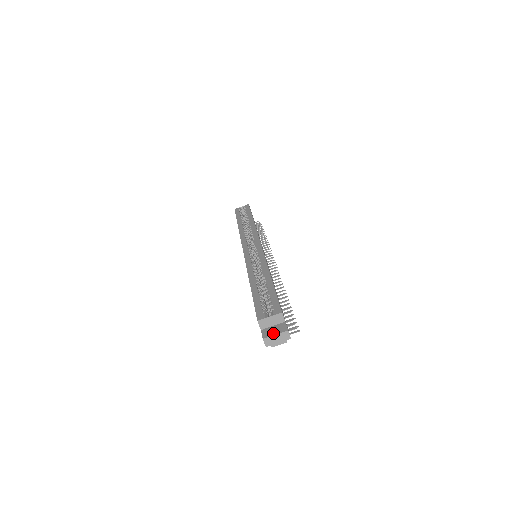
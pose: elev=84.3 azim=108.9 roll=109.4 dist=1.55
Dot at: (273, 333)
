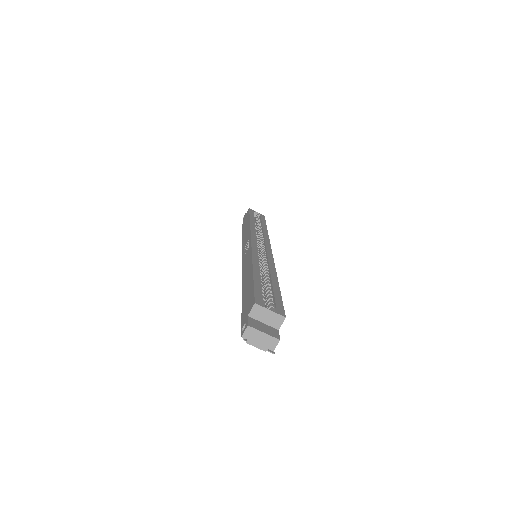
Dot at: (262, 329)
